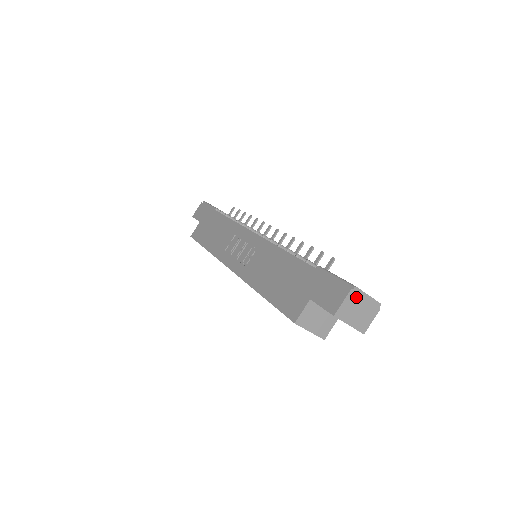
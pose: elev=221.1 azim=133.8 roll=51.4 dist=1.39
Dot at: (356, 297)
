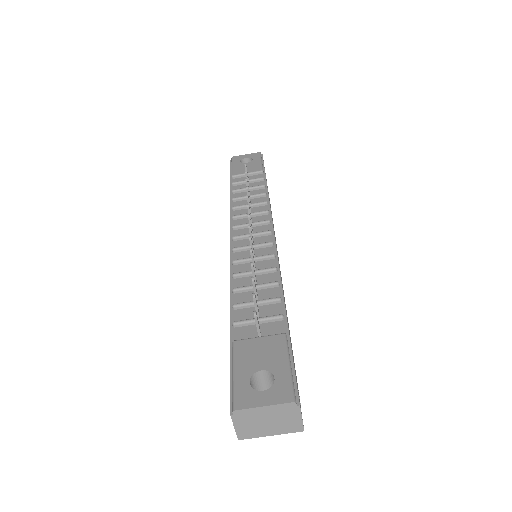
Dot at: (247, 416)
